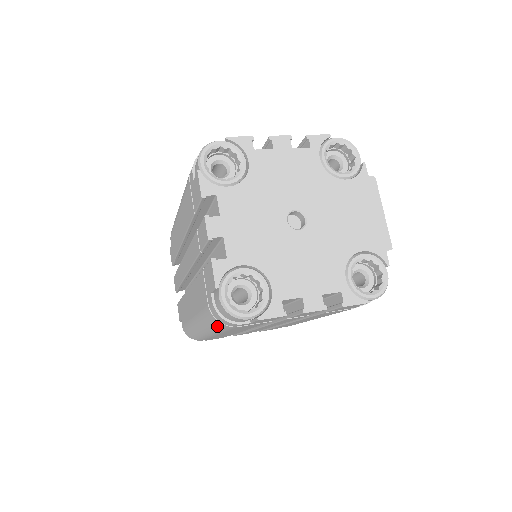
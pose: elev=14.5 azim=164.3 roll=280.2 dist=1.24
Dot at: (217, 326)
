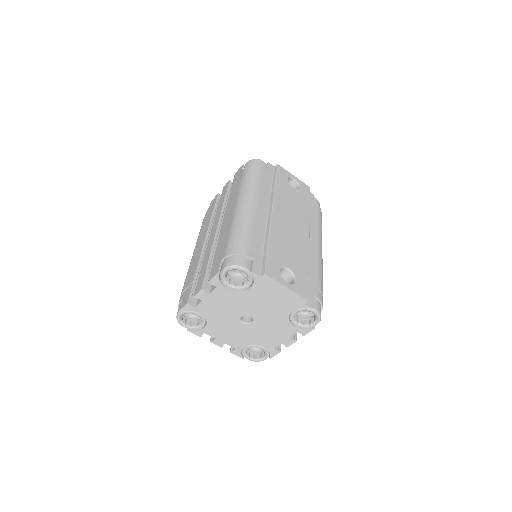
Dot at: occluded
